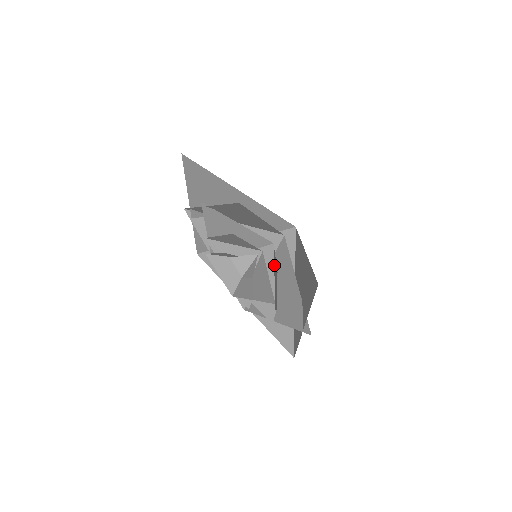
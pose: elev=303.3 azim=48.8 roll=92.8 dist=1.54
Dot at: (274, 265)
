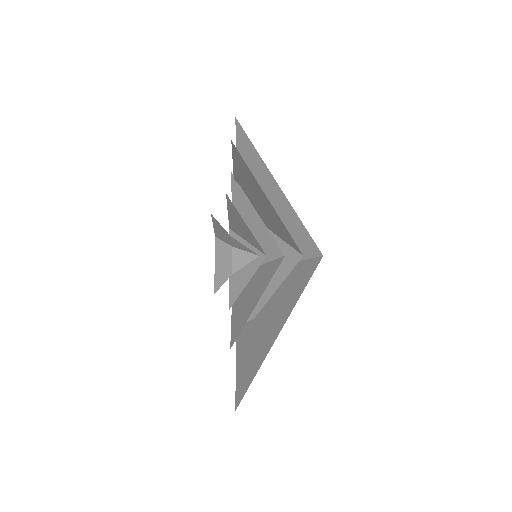
Dot at: occluded
